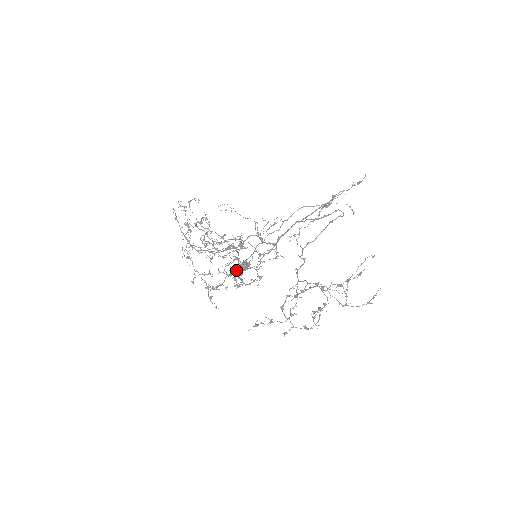
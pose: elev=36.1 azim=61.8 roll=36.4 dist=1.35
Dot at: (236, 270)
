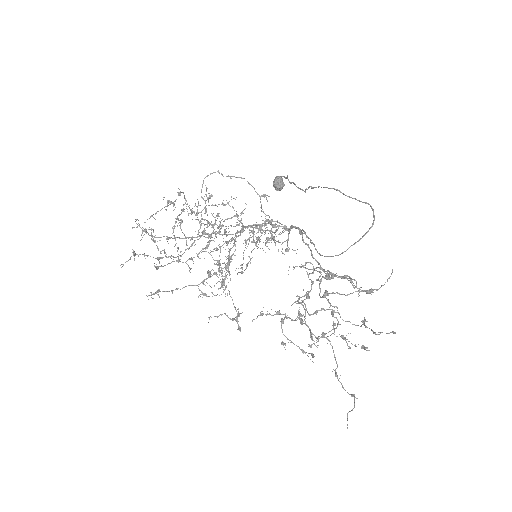
Dot at: (245, 240)
